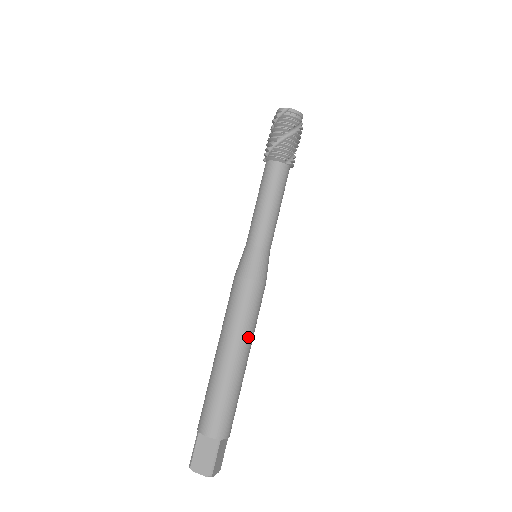
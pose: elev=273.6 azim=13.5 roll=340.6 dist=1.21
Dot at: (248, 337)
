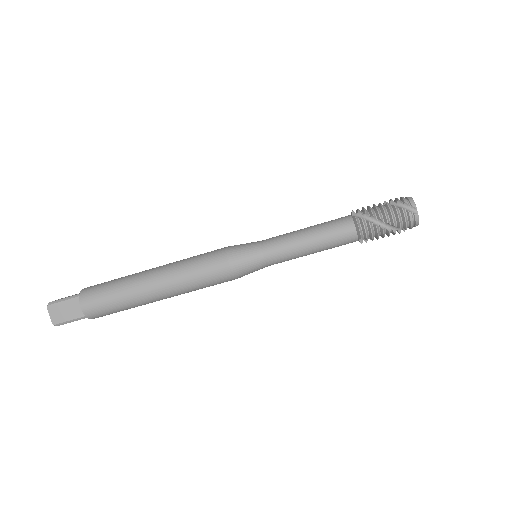
Dot at: (182, 293)
